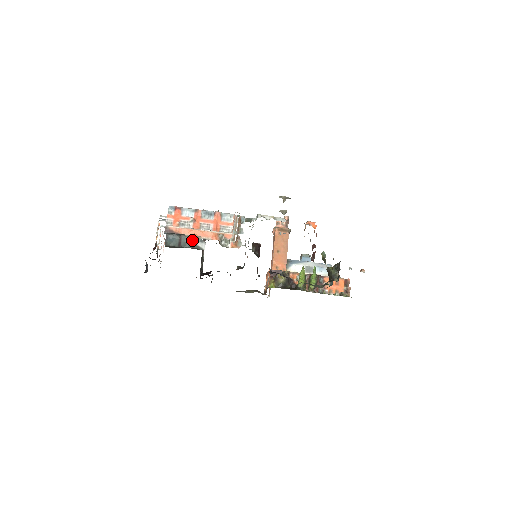
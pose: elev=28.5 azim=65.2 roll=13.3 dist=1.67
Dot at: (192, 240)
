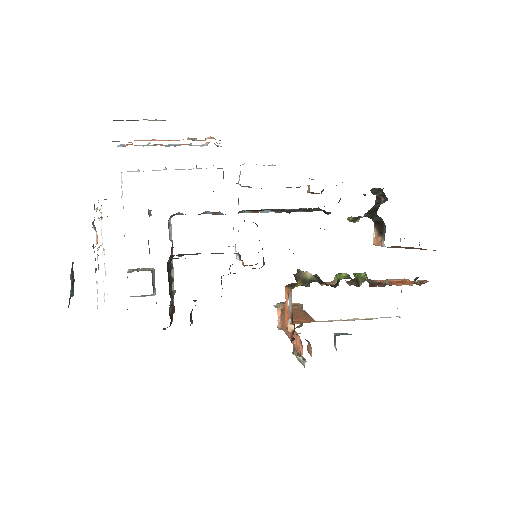
Dot at: occluded
